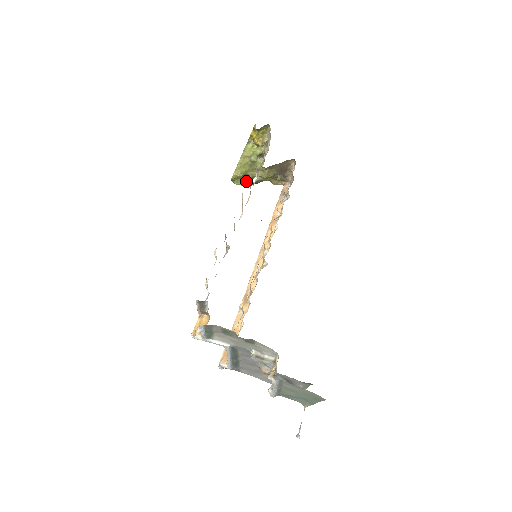
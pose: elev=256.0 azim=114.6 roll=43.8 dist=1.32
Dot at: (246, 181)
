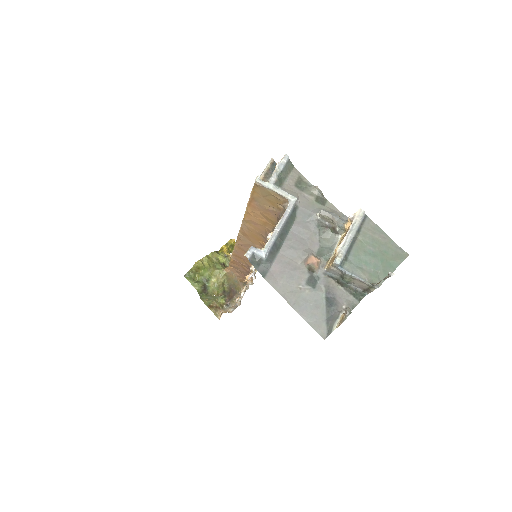
Dot at: (199, 282)
